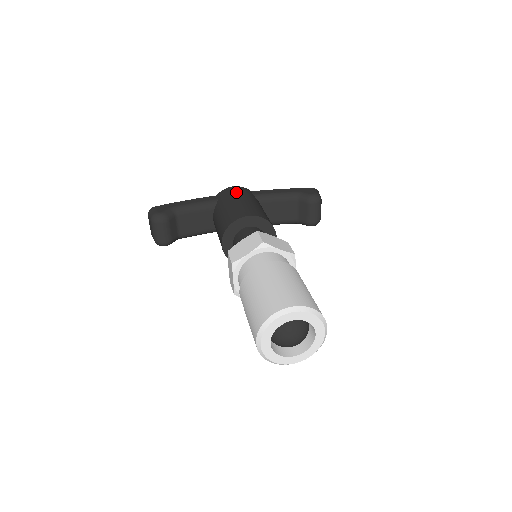
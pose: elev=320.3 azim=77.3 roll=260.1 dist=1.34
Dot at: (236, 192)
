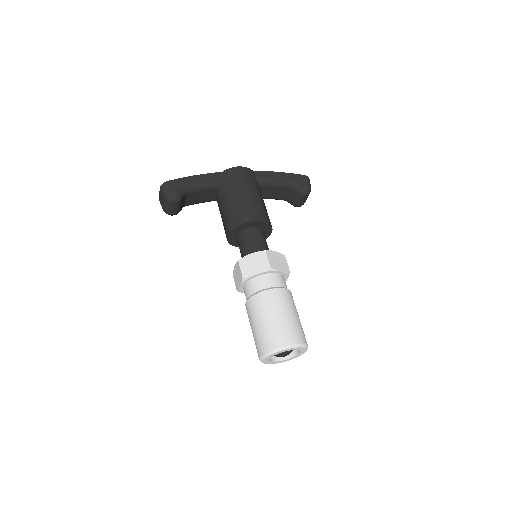
Dot at: (242, 178)
